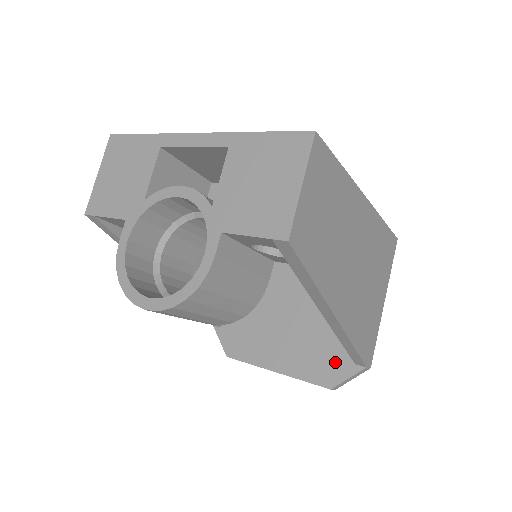
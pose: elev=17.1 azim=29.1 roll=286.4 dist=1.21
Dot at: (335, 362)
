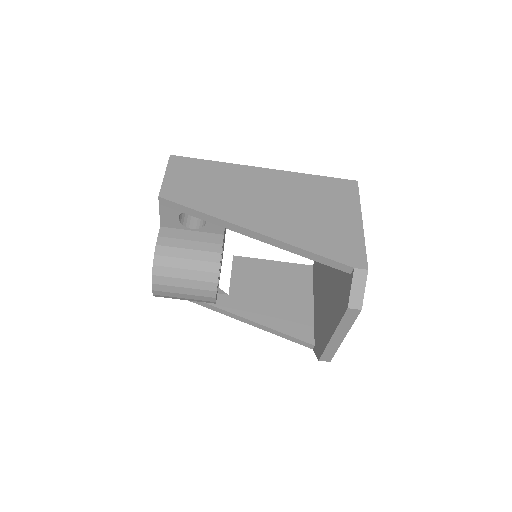
Dot at: (345, 288)
